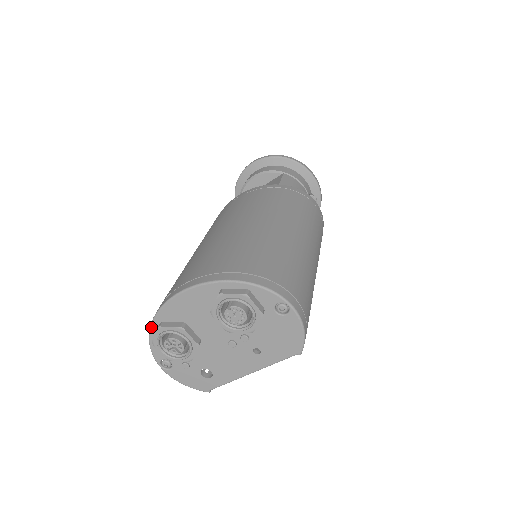
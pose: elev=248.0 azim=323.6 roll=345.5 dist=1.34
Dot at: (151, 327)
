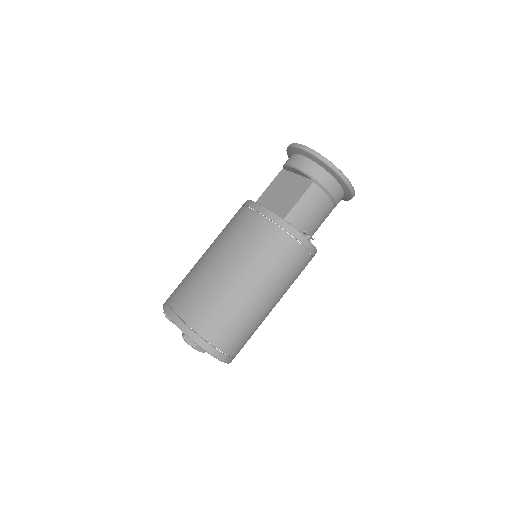
Dot at: occluded
